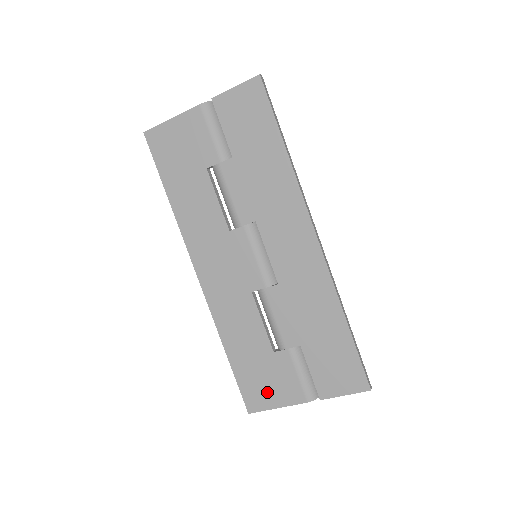
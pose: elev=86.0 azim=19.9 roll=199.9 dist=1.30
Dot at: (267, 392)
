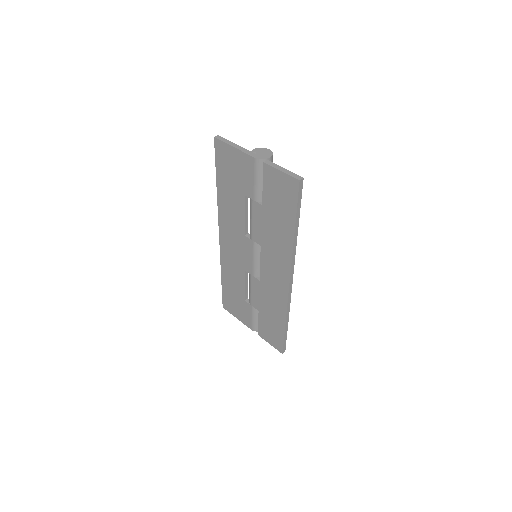
Dot at: (235, 309)
